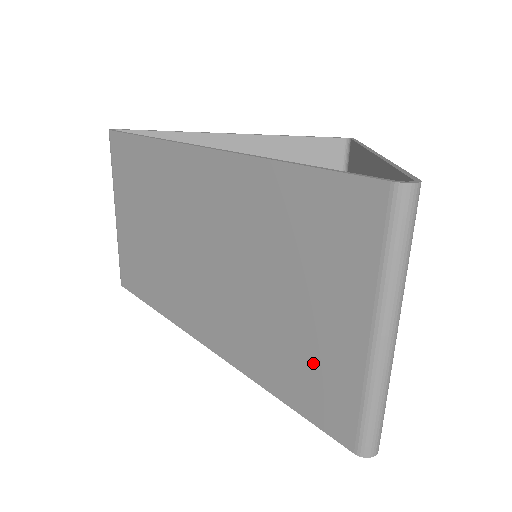
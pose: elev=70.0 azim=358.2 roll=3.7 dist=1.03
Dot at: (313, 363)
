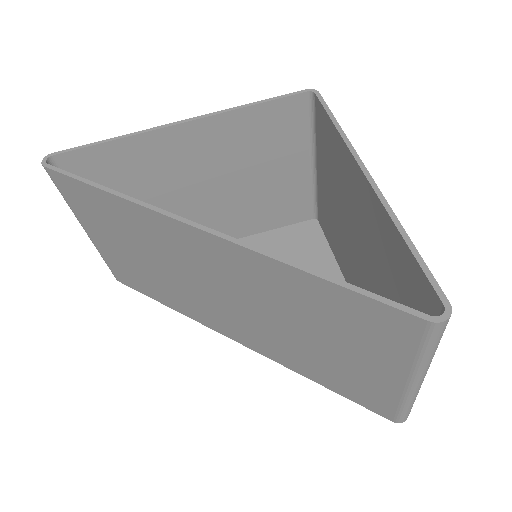
Dot at: (352, 380)
